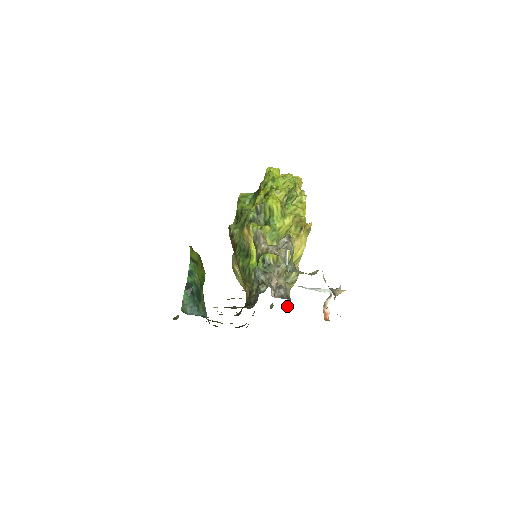
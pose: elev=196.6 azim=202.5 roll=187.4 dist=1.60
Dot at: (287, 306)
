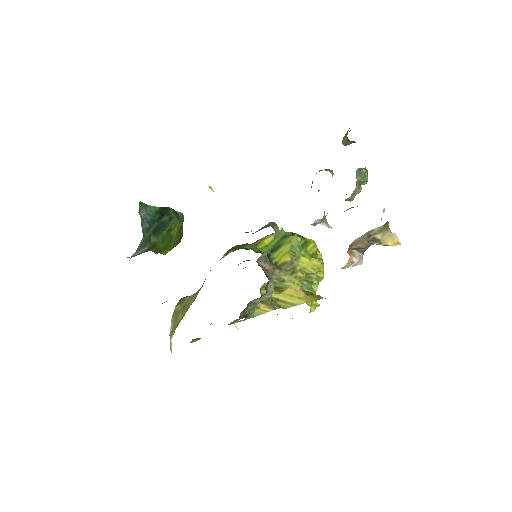
Dot at: (240, 317)
